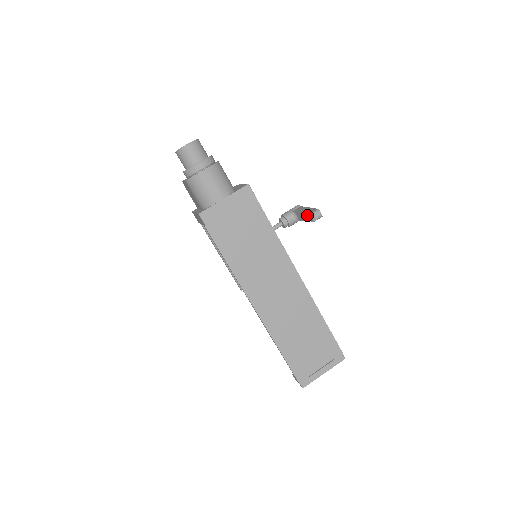
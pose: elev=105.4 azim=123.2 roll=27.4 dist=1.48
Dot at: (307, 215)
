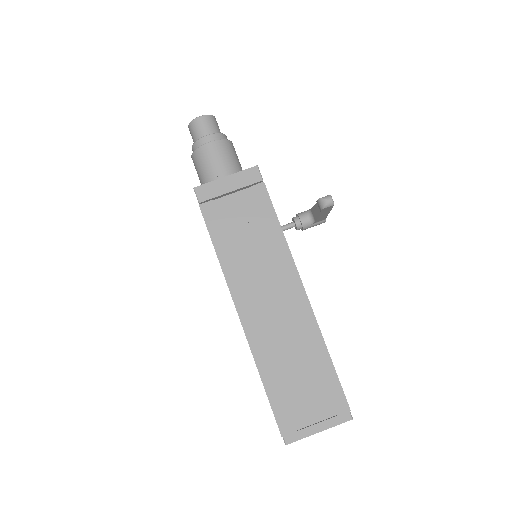
Dot at: (317, 203)
